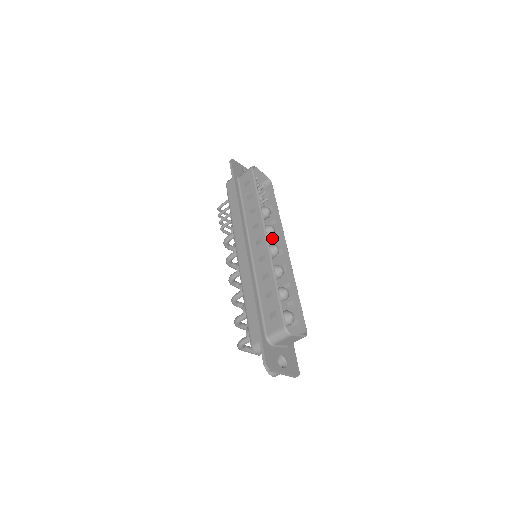
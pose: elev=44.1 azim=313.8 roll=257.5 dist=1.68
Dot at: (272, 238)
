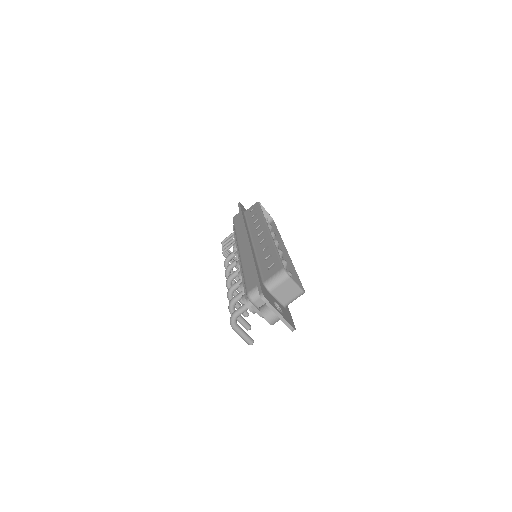
Dot at: occluded
